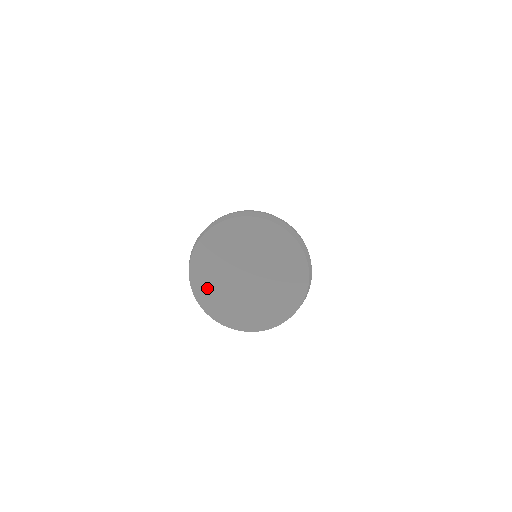
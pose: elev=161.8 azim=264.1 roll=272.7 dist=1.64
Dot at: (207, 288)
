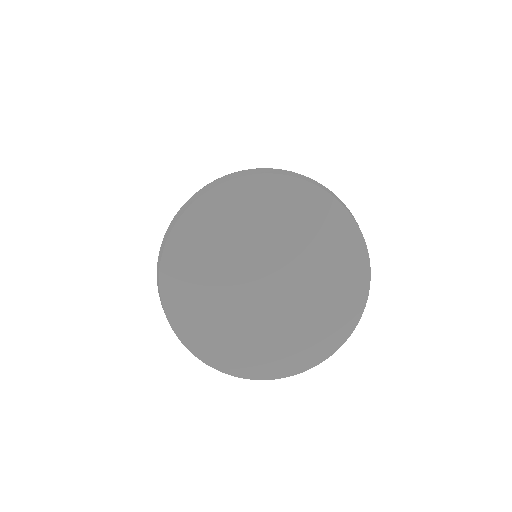
Dot at: (194, 311)
